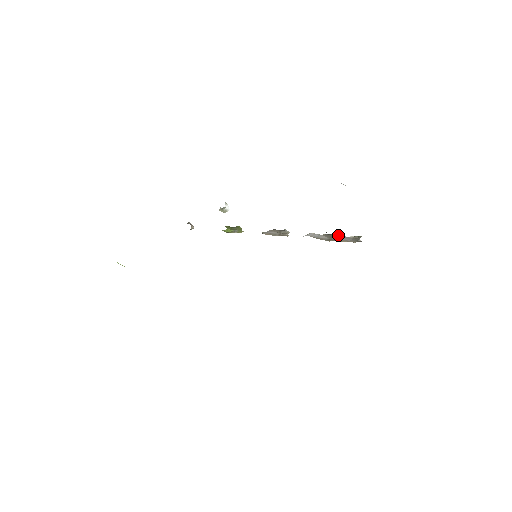
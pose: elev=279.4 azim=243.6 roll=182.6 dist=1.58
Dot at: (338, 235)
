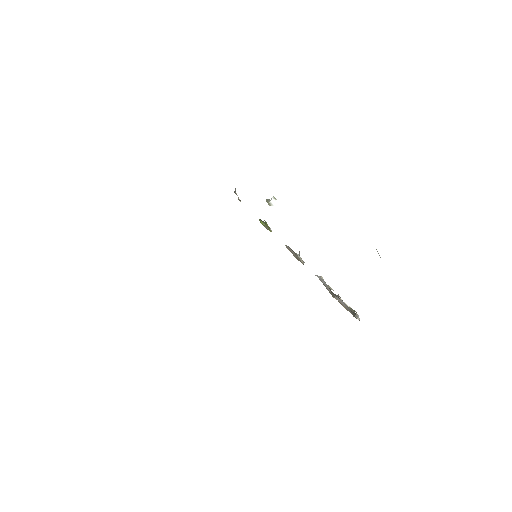
Dot at: (337, 295)
